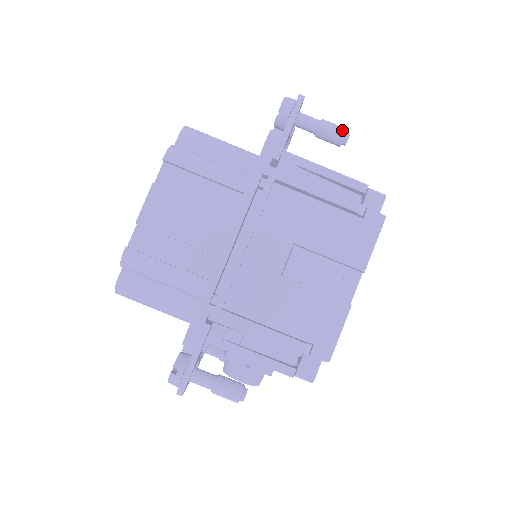
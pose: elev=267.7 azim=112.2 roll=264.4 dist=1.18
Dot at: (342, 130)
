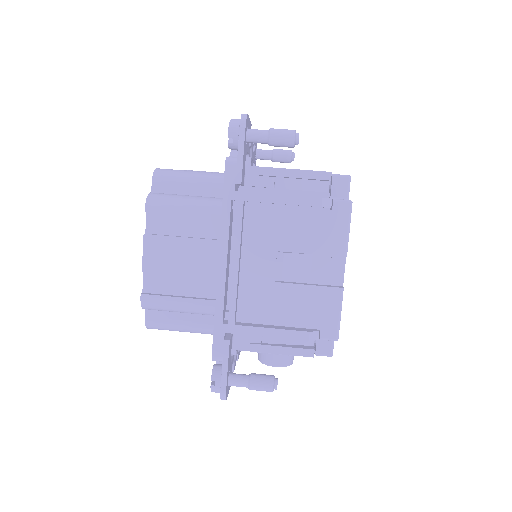
Dot at: (290, 134)
